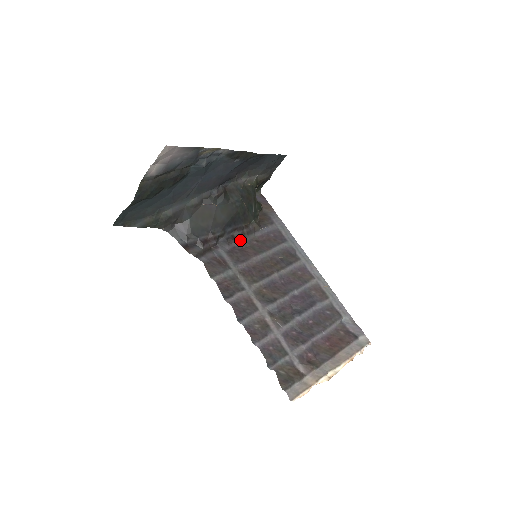
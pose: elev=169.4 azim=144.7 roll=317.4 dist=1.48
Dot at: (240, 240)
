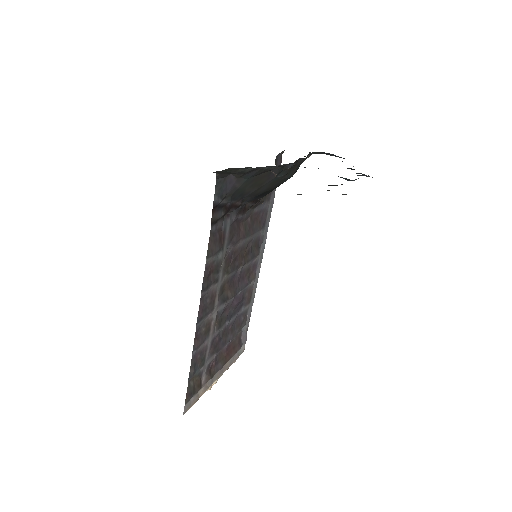
Dot at: (245, 213)
